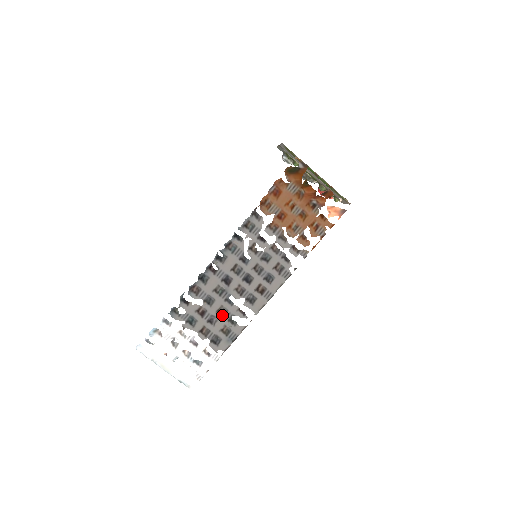
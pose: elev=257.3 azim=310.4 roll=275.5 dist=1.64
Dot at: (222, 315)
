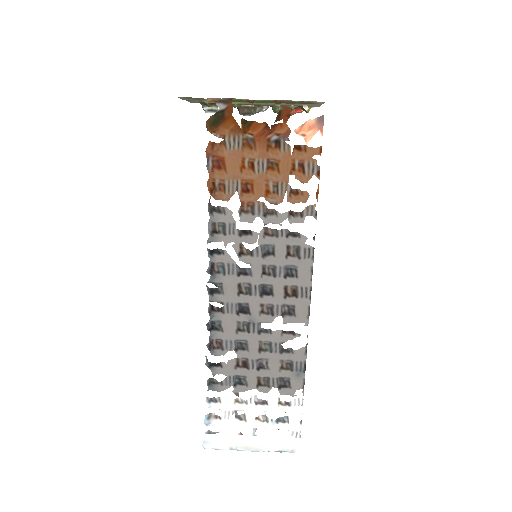
Dot at: (269, 351)
